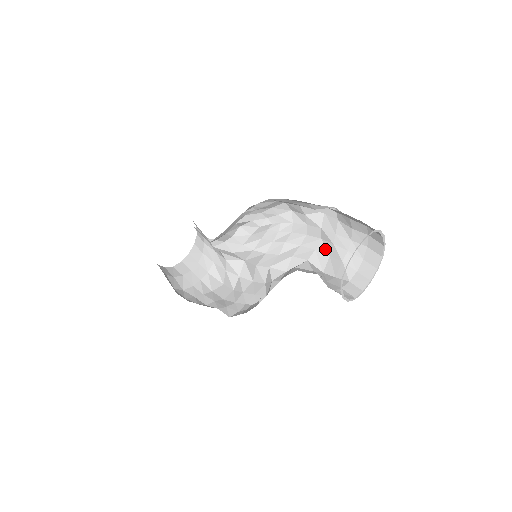
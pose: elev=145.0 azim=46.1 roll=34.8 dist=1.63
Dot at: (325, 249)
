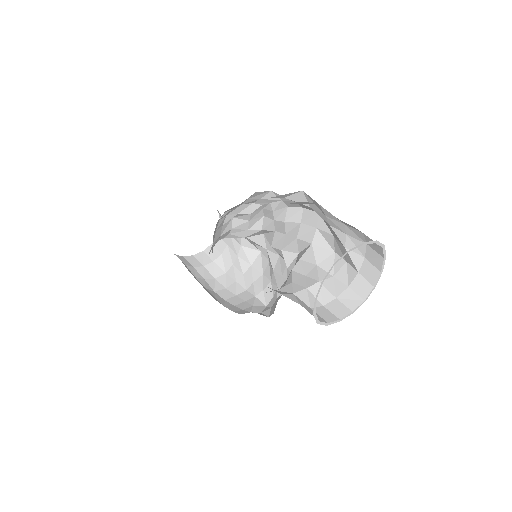
Dot at: (326, 227)
